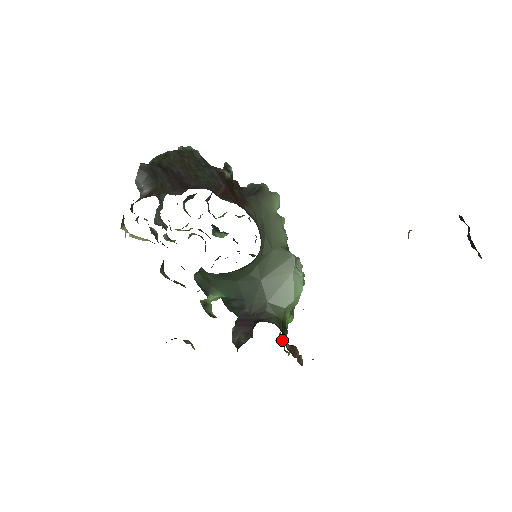
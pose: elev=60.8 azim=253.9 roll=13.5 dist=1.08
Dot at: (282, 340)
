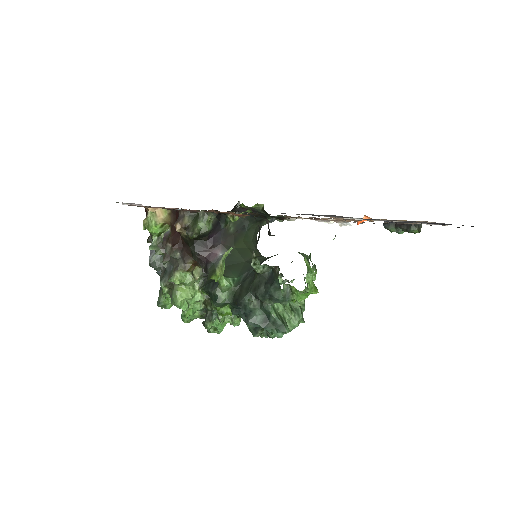
Dot at: occluded
